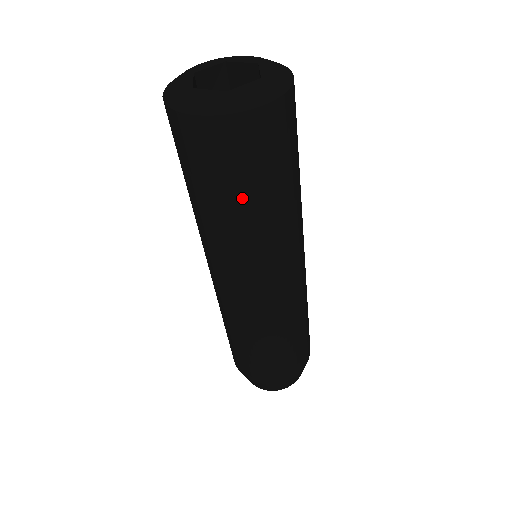
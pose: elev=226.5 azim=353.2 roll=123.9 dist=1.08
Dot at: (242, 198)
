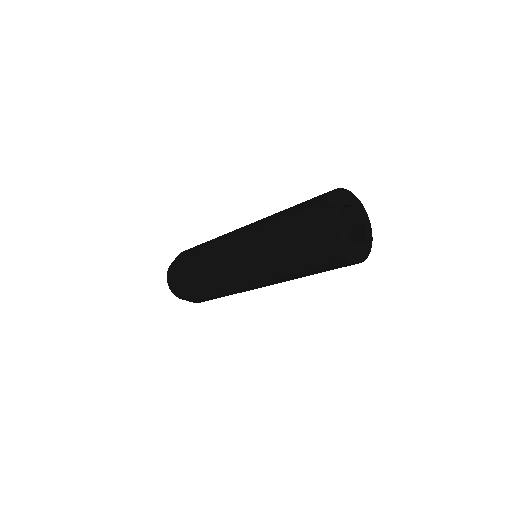
Dot at: occluded
